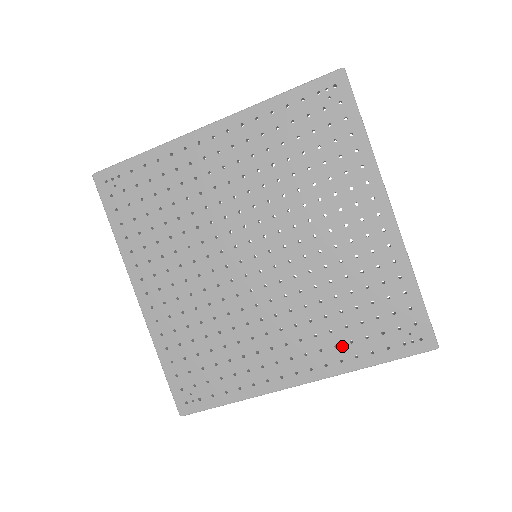
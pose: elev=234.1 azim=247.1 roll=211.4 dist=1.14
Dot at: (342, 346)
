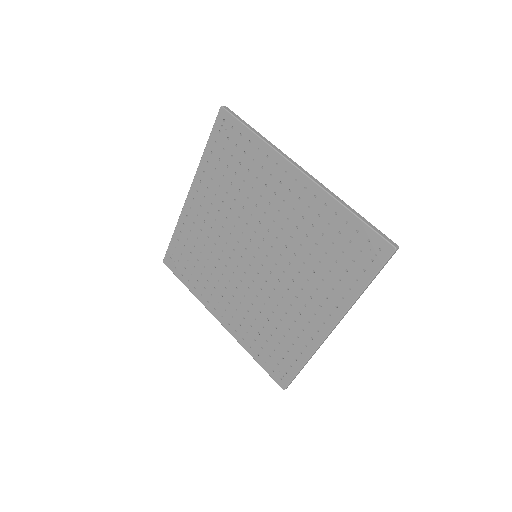
Dot at: (336, 287)
